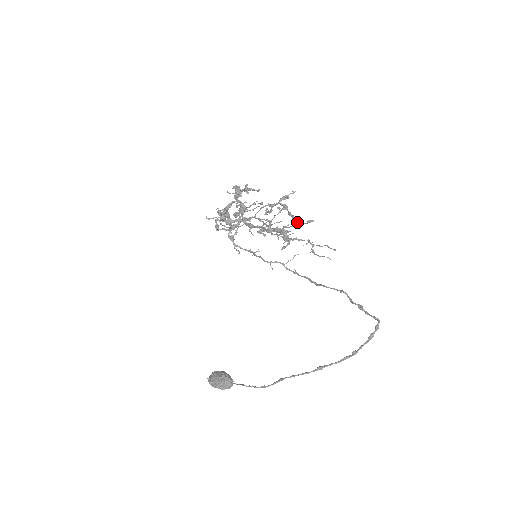
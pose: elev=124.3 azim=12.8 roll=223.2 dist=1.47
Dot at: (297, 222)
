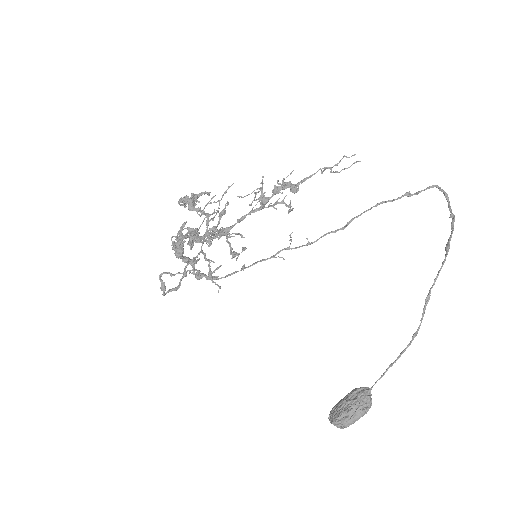
Dot at: (234, 254)
